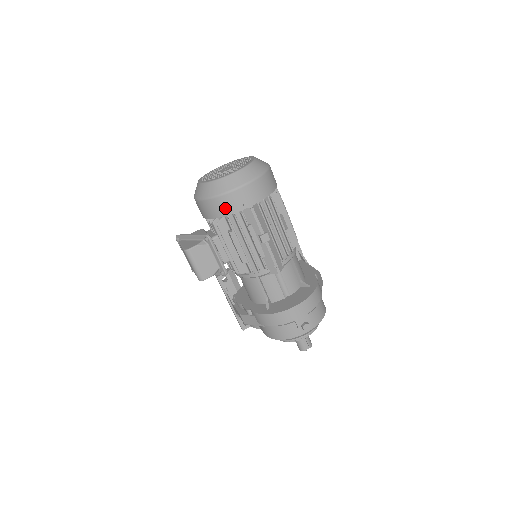
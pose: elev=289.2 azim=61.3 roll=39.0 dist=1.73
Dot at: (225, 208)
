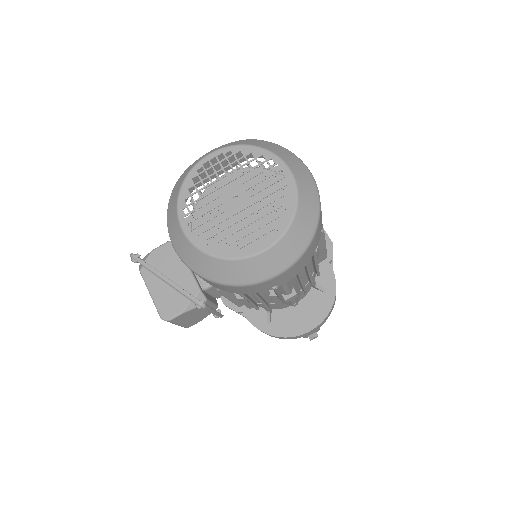
Dot at: (239, 291)
